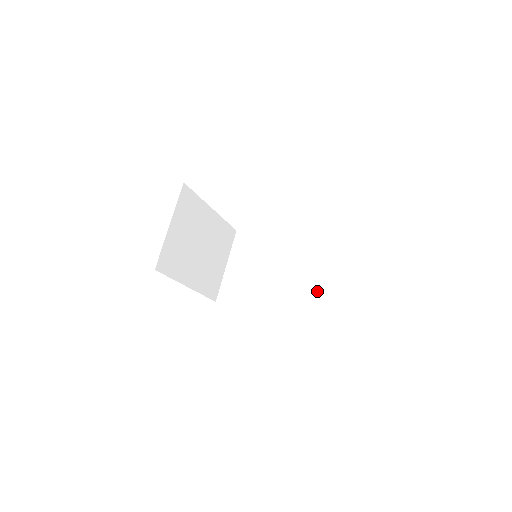
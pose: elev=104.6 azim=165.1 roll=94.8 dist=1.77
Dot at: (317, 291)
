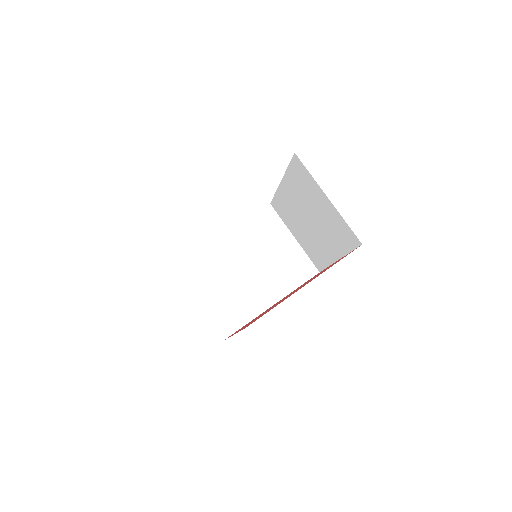
Dot at: (333, 214)
